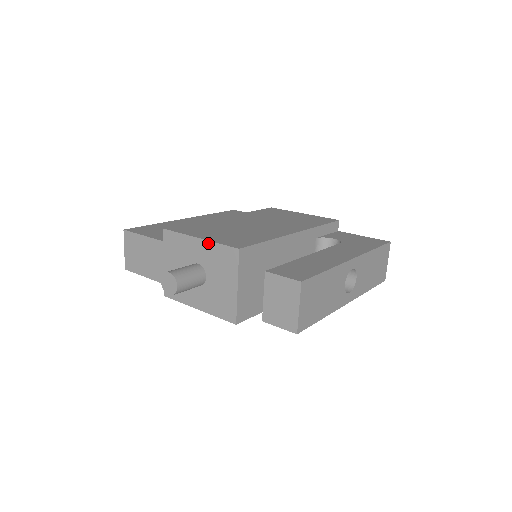
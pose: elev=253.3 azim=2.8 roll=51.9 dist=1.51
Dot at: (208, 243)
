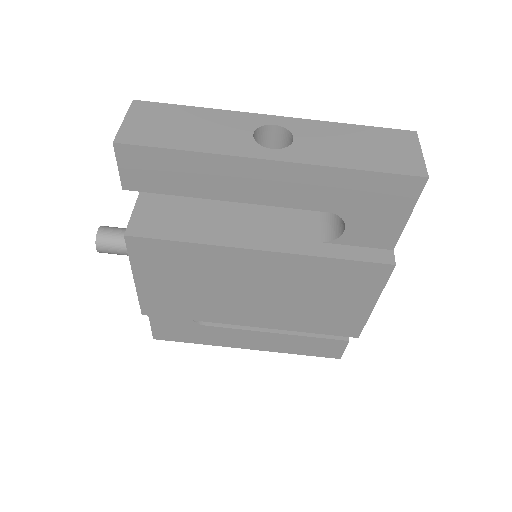
Dot at: occluded
